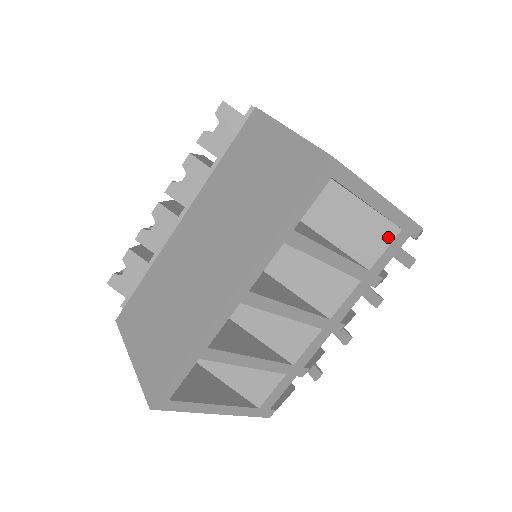
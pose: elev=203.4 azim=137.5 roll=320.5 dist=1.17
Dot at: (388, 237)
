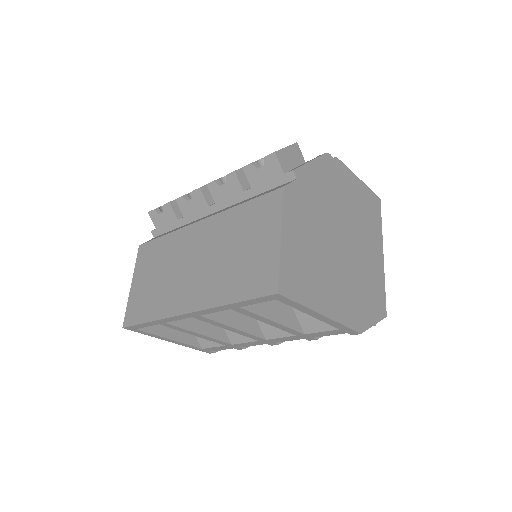
Dot at: (328, 326)
